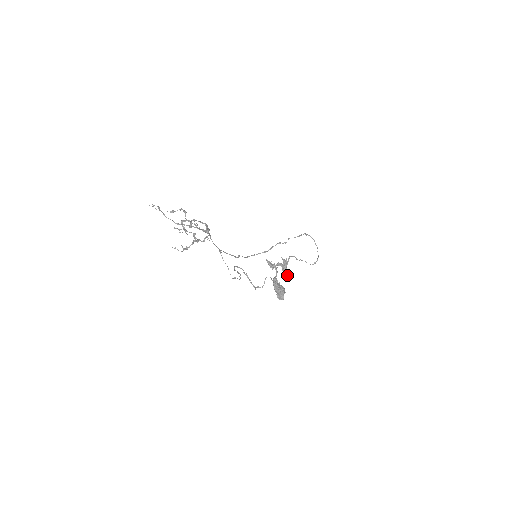
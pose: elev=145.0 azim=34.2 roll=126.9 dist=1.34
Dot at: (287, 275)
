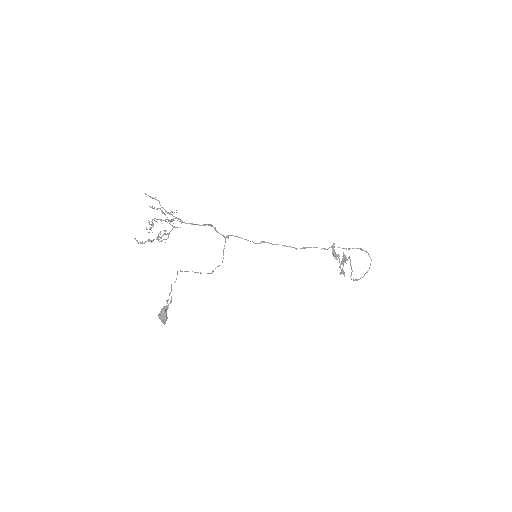
Dot at: occluded
